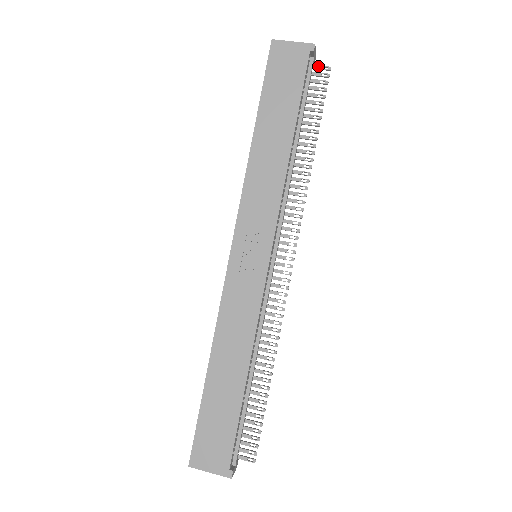
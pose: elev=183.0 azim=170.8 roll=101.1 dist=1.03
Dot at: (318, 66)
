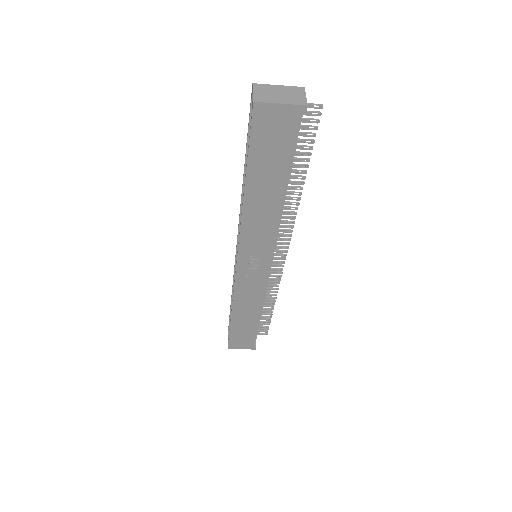
Dot at: (308, 105)
